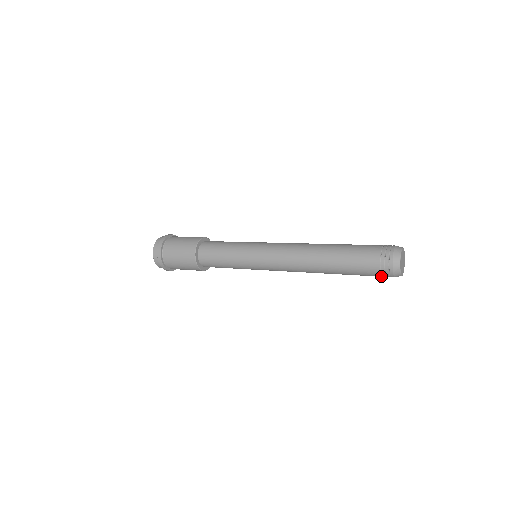
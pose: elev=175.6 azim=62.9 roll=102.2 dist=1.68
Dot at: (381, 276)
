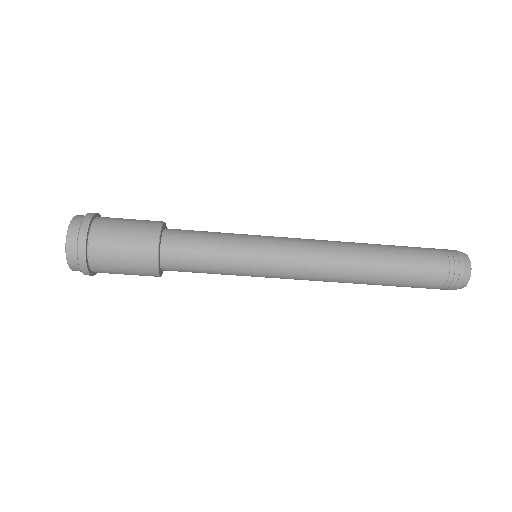
Dot at: (446, 277)
